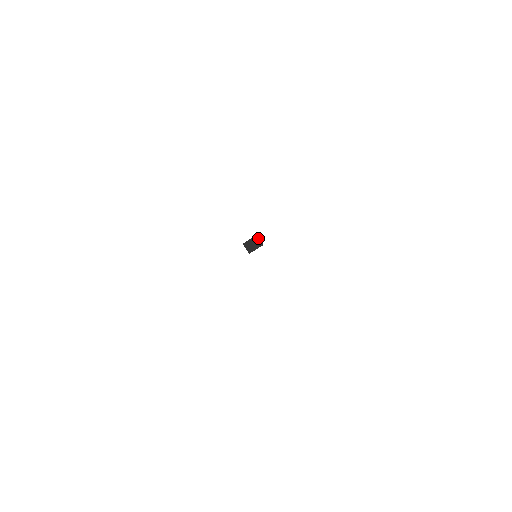
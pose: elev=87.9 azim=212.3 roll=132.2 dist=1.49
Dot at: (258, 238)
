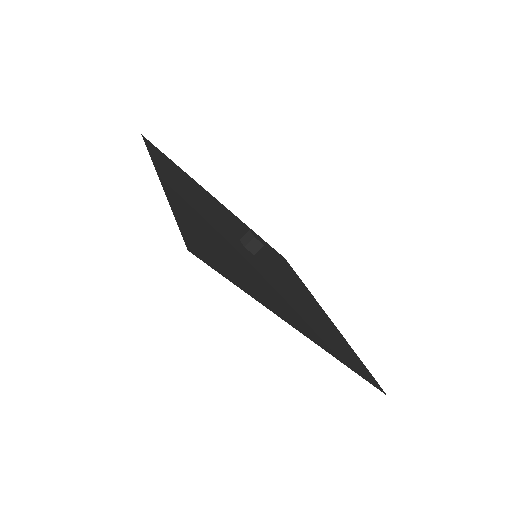
Dot at: (256, 240)
